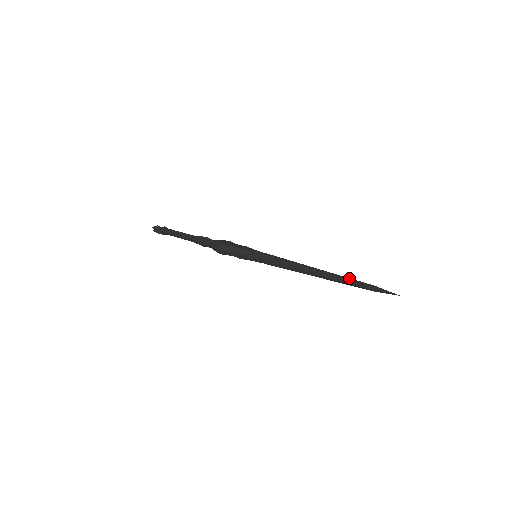
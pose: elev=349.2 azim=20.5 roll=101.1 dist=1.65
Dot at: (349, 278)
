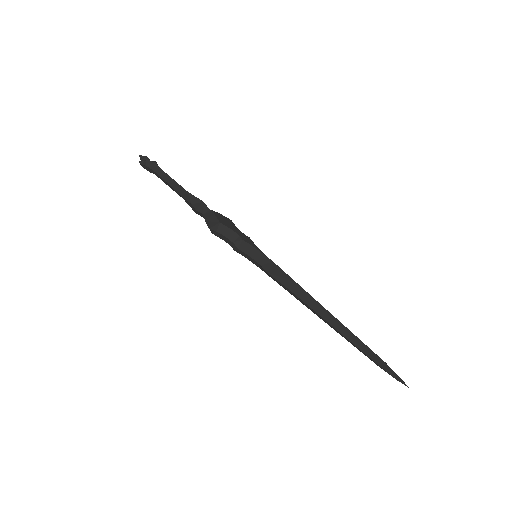
Dot at: occluded
